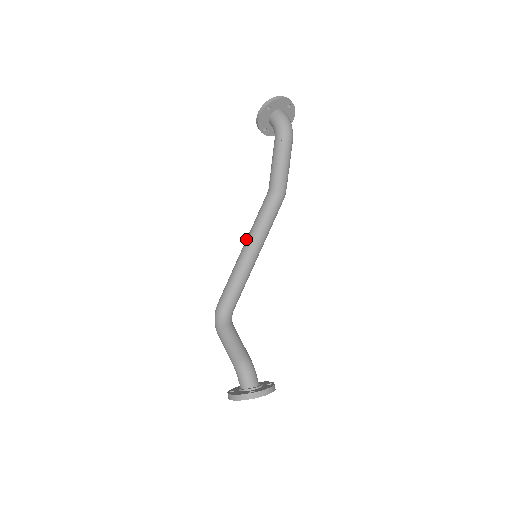
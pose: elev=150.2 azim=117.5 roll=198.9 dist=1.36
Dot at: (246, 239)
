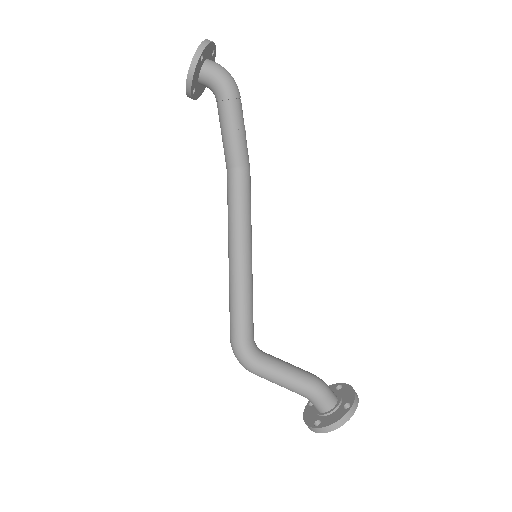
Dot at: (231, 242)
